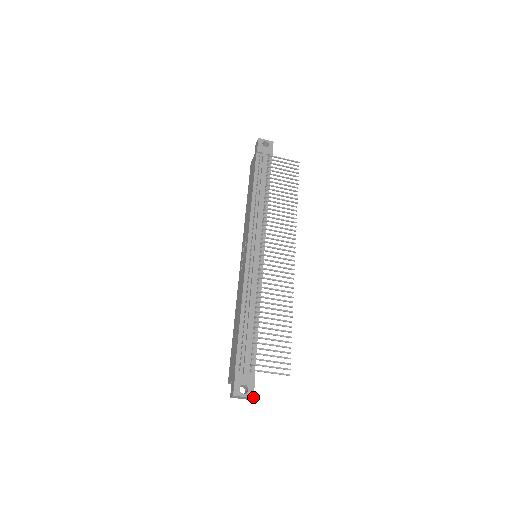
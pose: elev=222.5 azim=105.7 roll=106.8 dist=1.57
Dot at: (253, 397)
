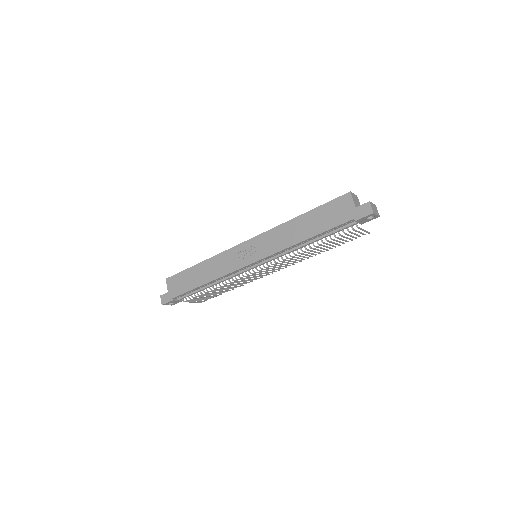
Dot at: occluded
